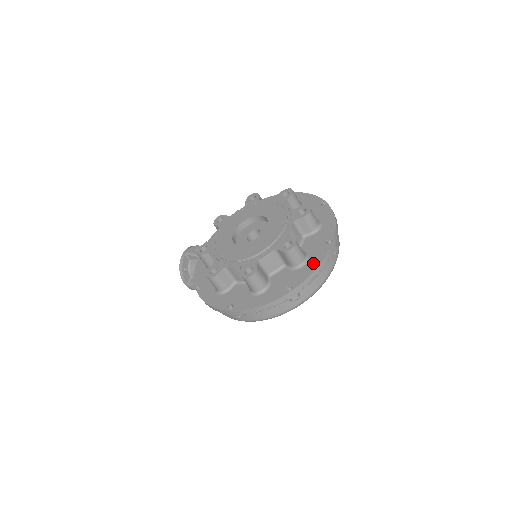
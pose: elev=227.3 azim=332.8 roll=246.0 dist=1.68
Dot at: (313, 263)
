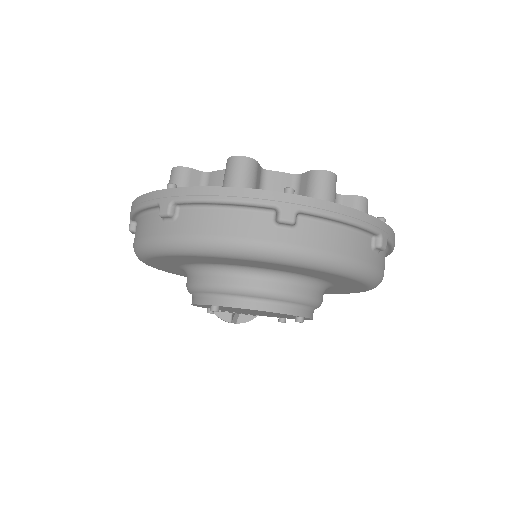
Dot at: occluded
